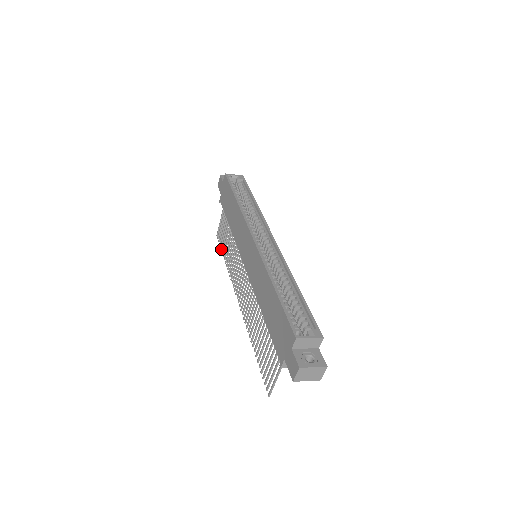
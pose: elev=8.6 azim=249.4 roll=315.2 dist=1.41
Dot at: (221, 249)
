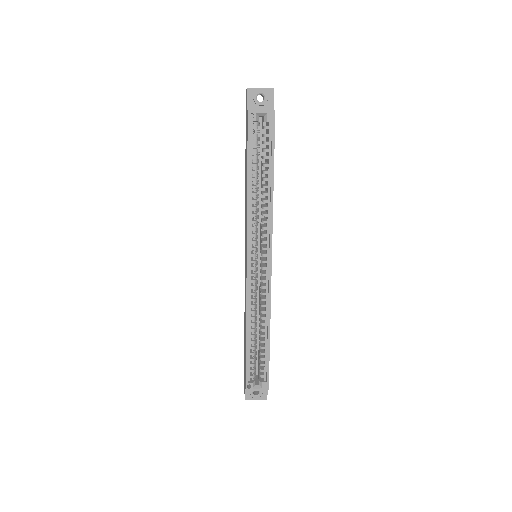
Dot at: occluded
